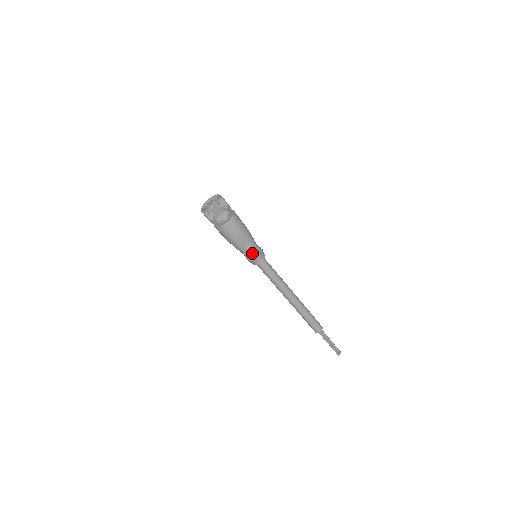
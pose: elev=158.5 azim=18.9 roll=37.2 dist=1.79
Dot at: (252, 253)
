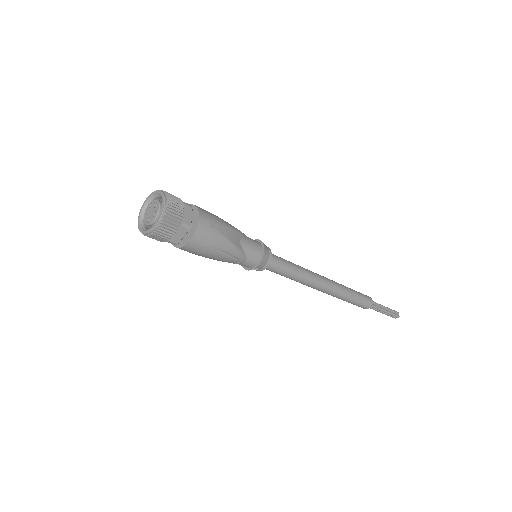
Dot at: (254, 249)
